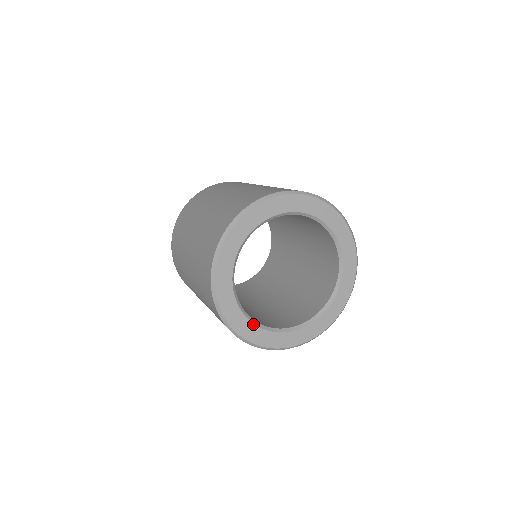
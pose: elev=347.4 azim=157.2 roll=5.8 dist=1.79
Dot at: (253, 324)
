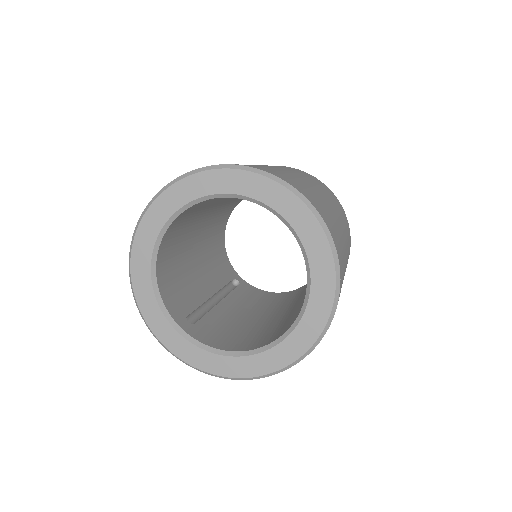
Dot at: (231, 357)
